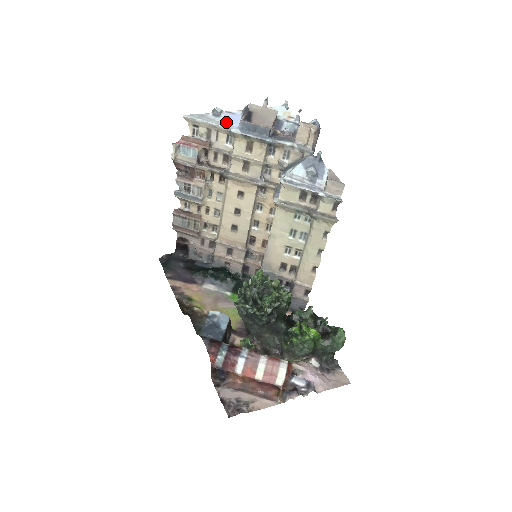
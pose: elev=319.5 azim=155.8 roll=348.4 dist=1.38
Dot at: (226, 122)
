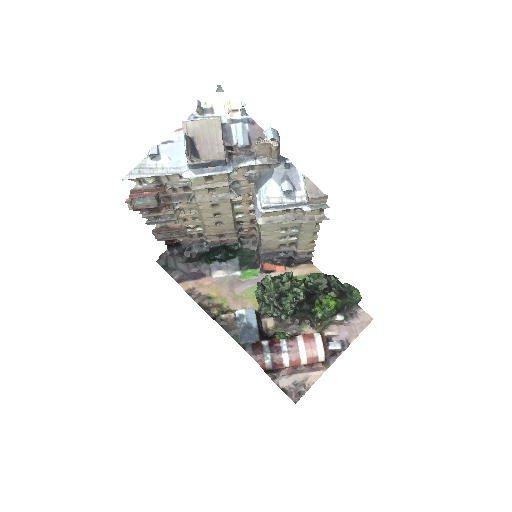
Dot at: (171, 164)
